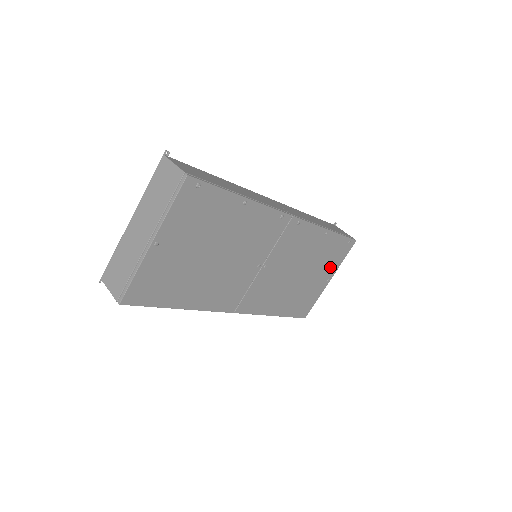
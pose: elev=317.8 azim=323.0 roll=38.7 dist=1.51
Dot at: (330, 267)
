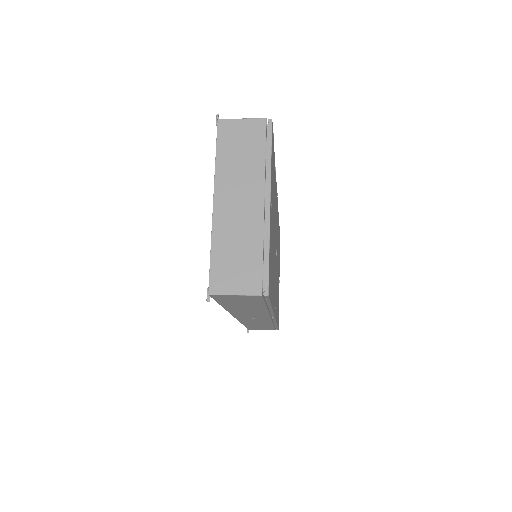
Dot at: occluded
